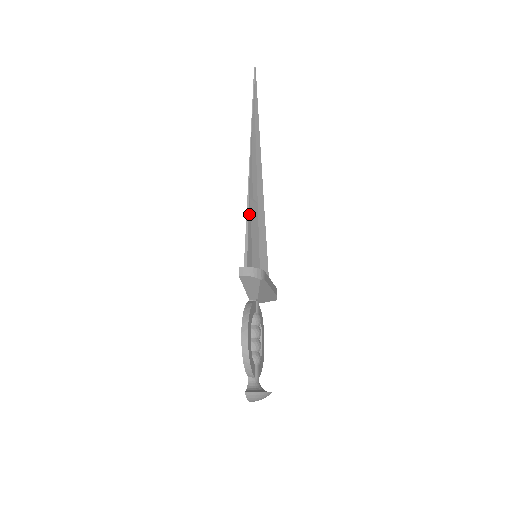
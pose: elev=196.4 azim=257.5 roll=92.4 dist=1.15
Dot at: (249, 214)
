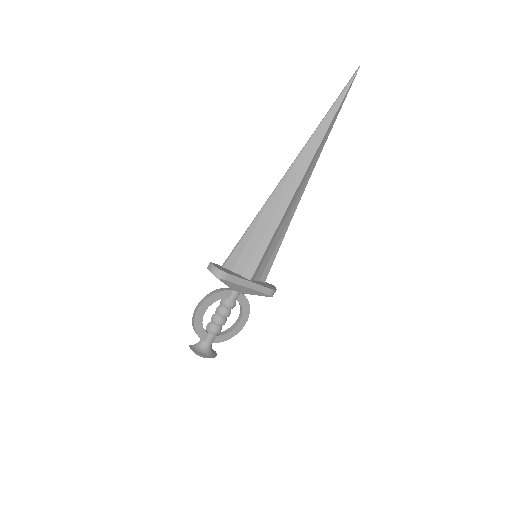
Dot at: (256, 221)
